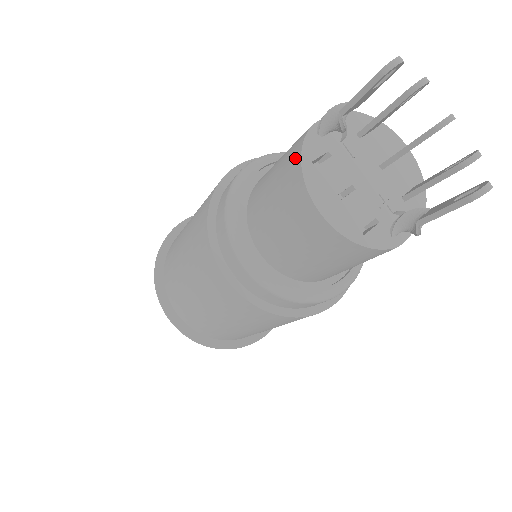
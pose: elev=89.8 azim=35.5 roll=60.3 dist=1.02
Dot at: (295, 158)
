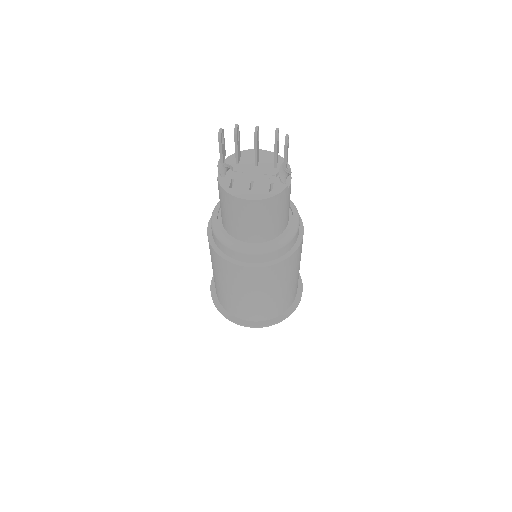
Dot at: (223, 193)
